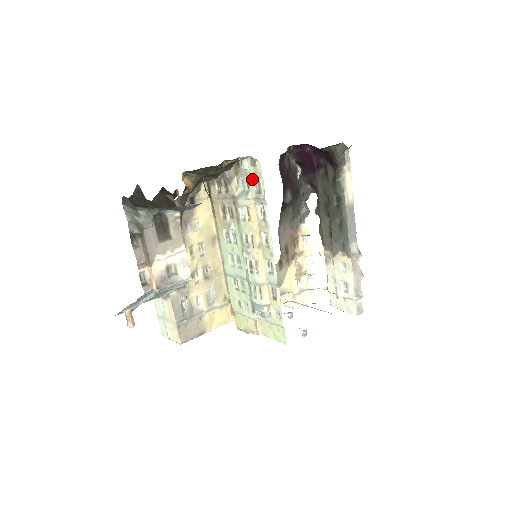
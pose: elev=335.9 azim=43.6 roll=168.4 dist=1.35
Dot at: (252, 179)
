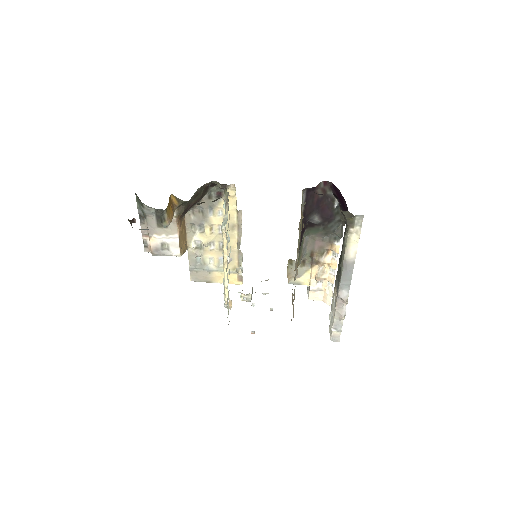
Dot at: occluded
